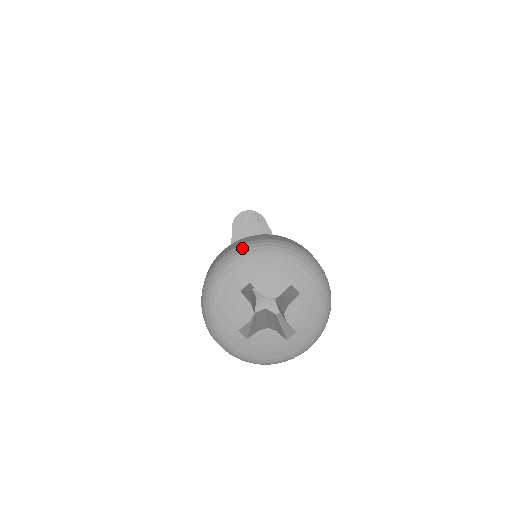
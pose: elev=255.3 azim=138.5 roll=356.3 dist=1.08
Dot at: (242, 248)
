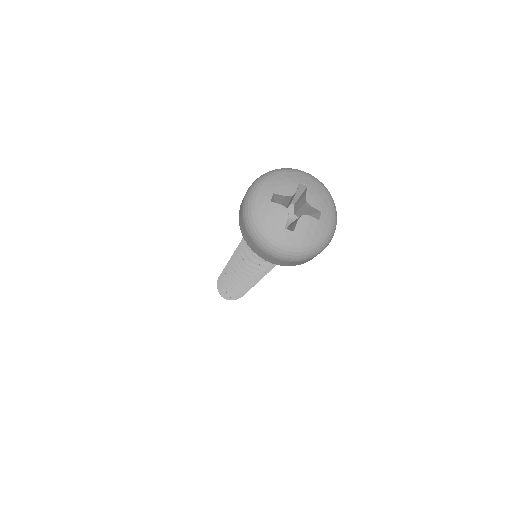
Dot at: occluded
